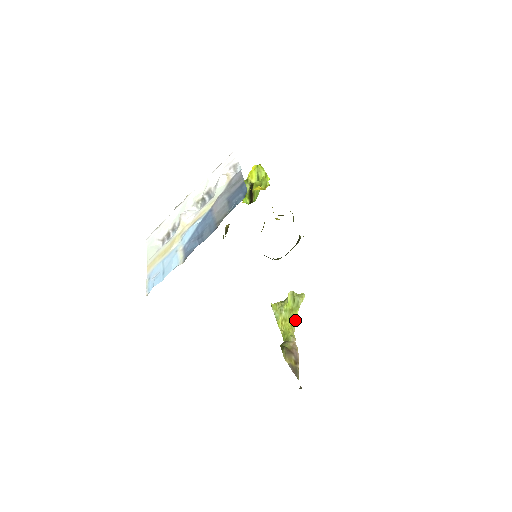
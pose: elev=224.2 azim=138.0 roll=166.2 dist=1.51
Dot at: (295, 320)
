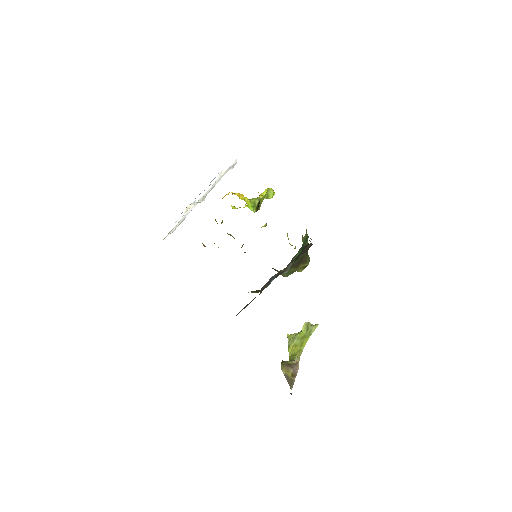
Dot at: (304, 345)
